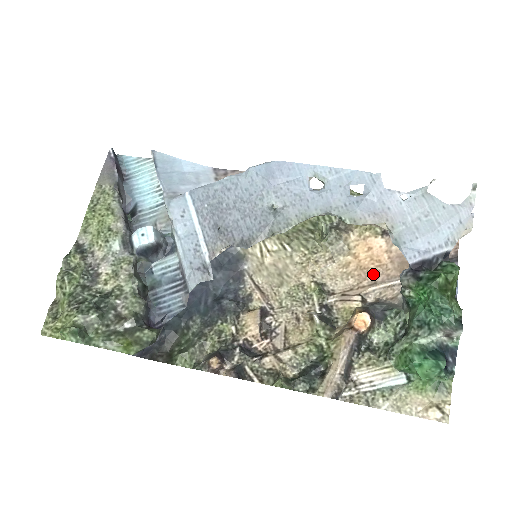
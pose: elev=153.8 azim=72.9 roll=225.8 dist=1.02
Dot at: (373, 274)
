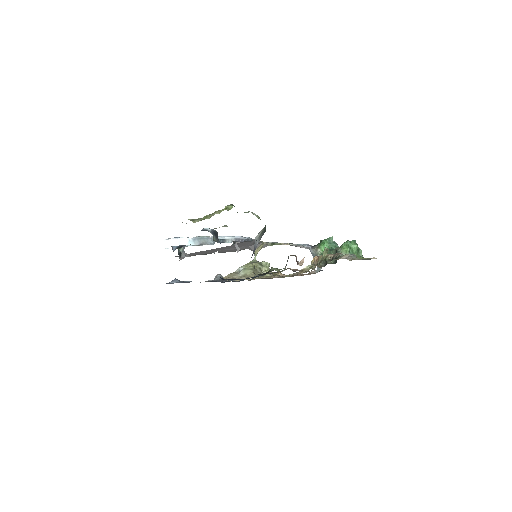
Dot at: occluded
